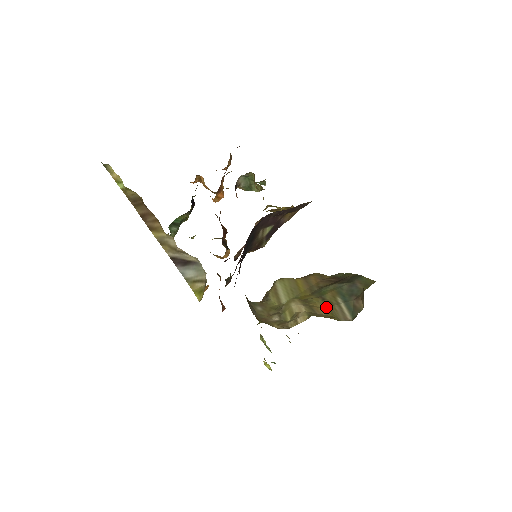
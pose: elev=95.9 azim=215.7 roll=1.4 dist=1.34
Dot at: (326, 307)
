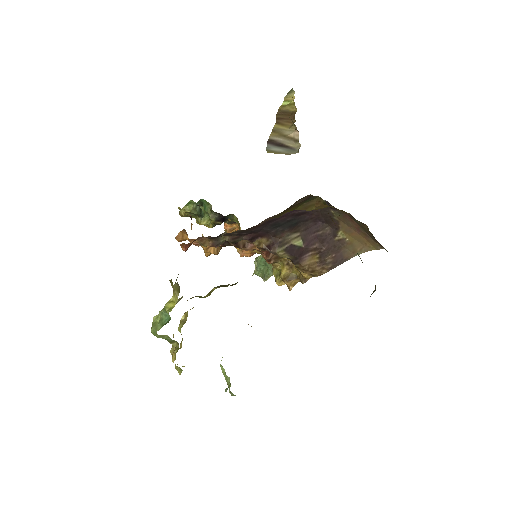
Dot at: occluded
